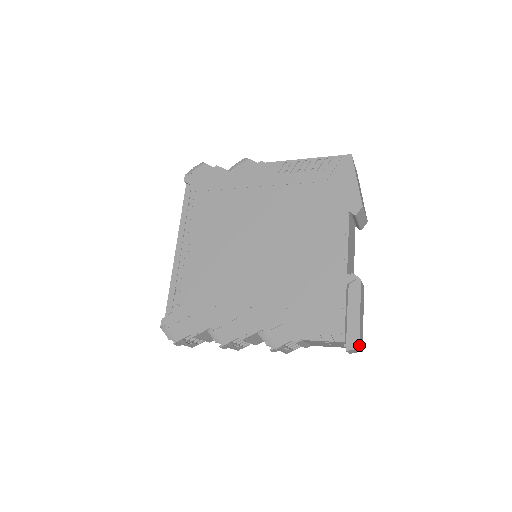
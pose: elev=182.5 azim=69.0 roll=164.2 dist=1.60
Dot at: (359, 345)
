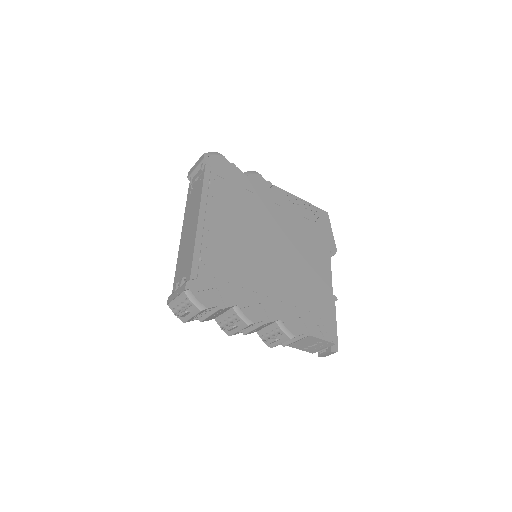
Dot at: occluded
